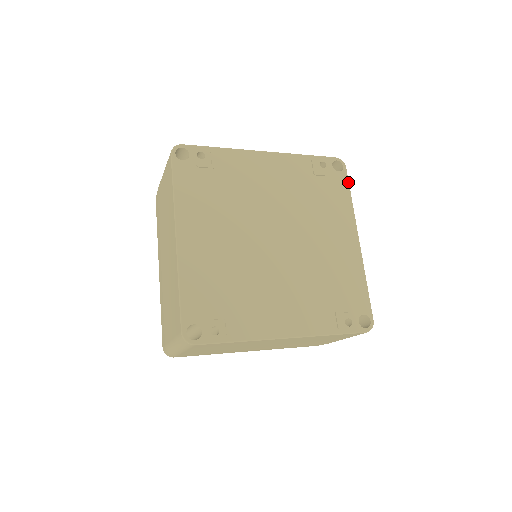
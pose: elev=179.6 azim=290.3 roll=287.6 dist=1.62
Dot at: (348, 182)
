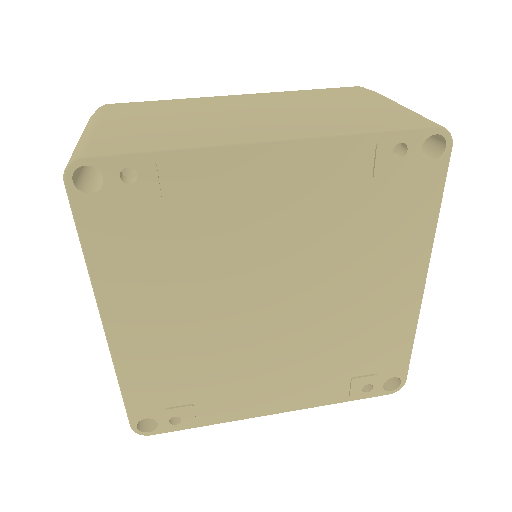
Dot at: (444, 180)
